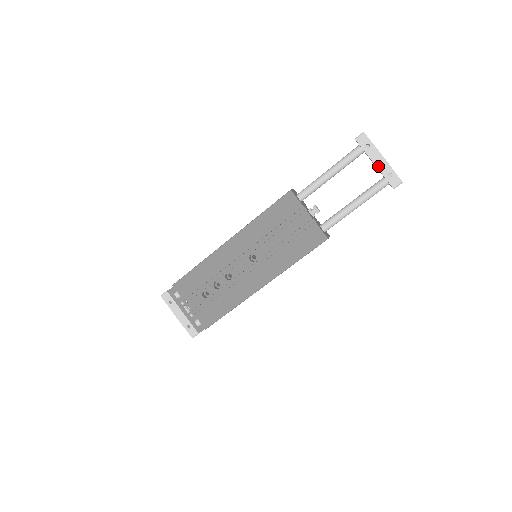
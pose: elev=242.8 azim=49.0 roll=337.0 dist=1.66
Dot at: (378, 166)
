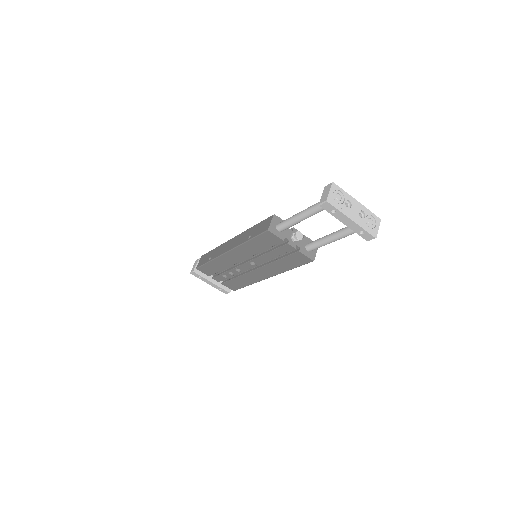
Dot at: (348, 226)
